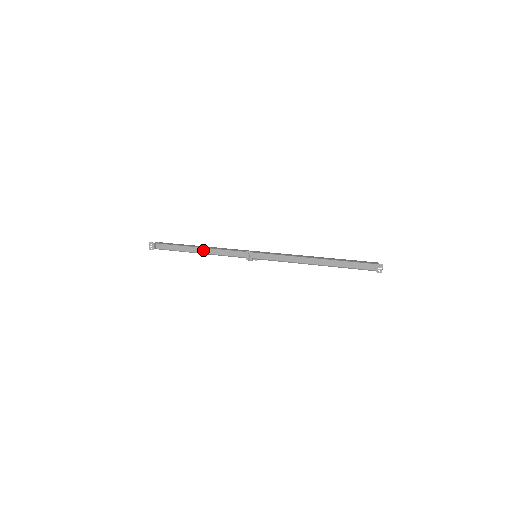
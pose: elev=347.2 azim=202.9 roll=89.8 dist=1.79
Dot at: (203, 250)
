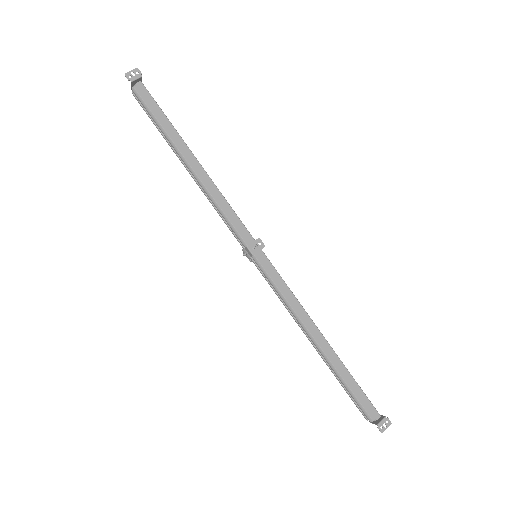
Dot at: (200, 169)
